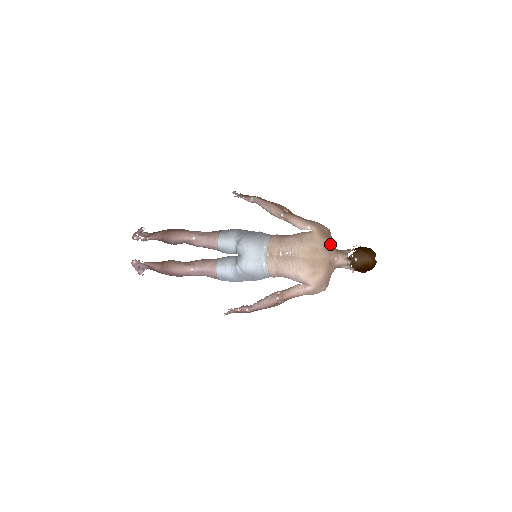
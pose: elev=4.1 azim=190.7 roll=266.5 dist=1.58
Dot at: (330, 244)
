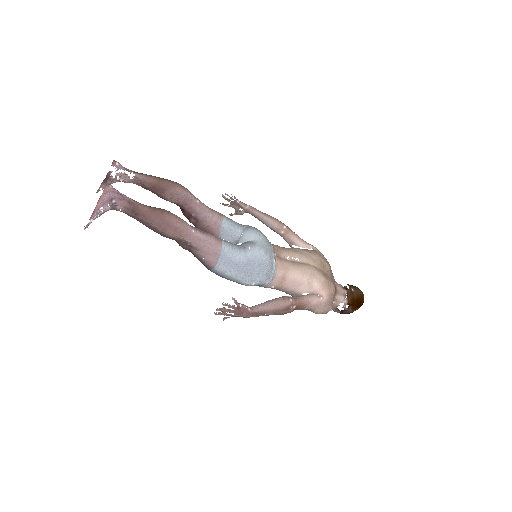
Dot at: (330, 267)
